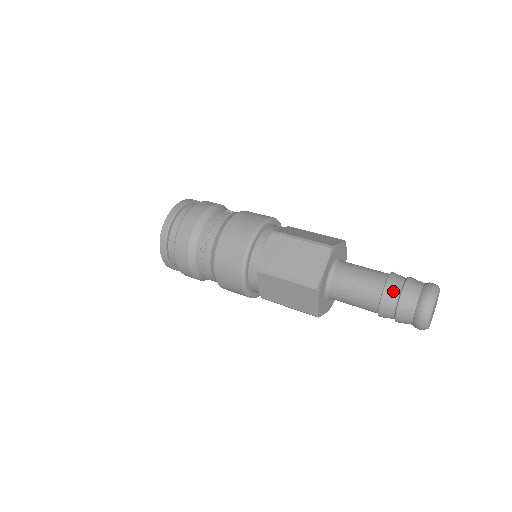
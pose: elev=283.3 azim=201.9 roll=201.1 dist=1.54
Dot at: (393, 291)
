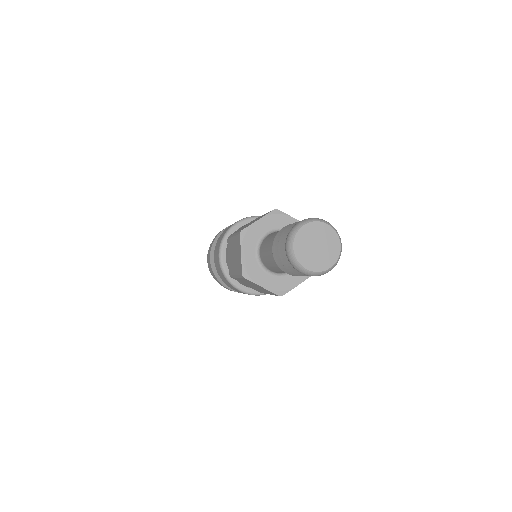
Dot at: occluded
